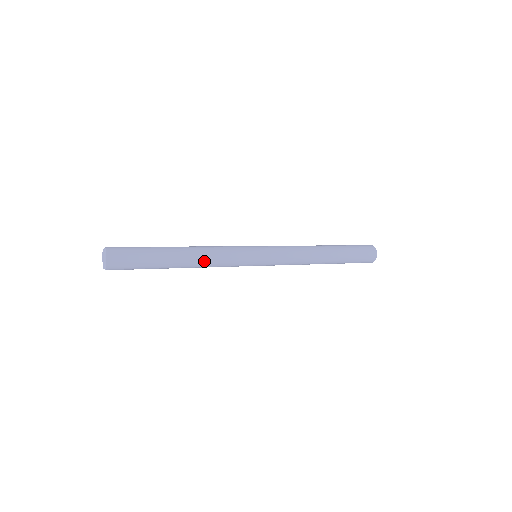
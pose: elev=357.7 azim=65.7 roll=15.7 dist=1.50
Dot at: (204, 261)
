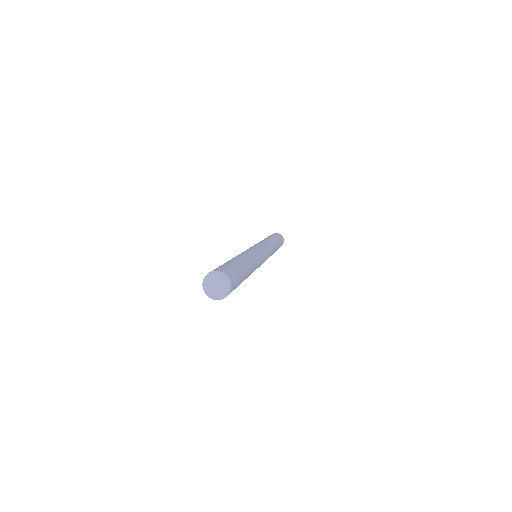
Dot at: occluded
